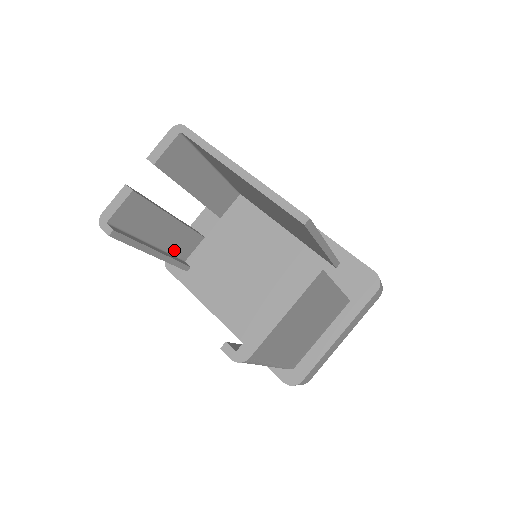
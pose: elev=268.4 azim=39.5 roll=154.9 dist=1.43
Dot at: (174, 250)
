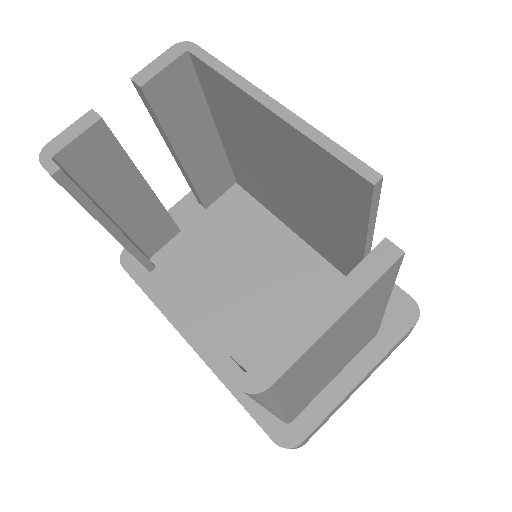
Dot at: (139, 237)
